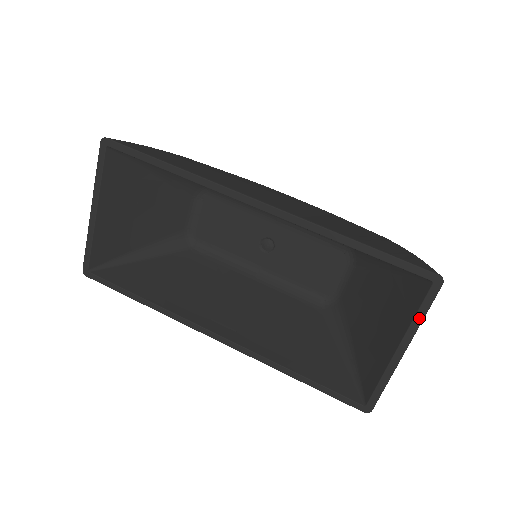
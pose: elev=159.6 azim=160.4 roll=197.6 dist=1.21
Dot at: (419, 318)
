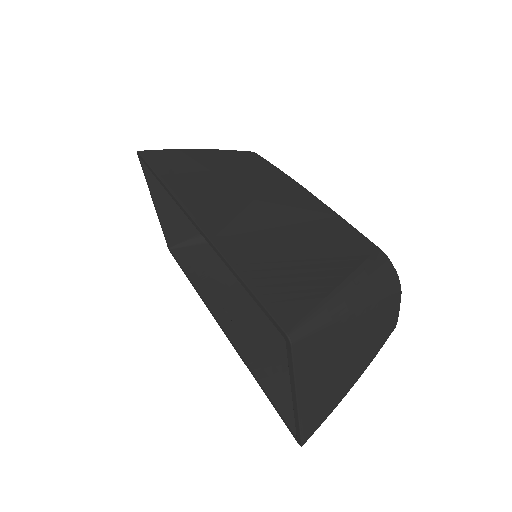
Dot at: (291, 373)
